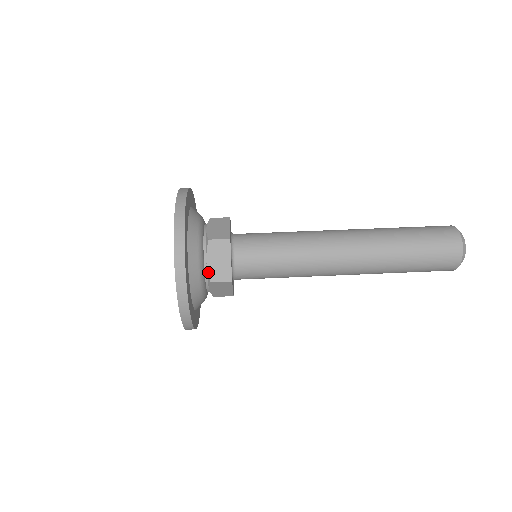
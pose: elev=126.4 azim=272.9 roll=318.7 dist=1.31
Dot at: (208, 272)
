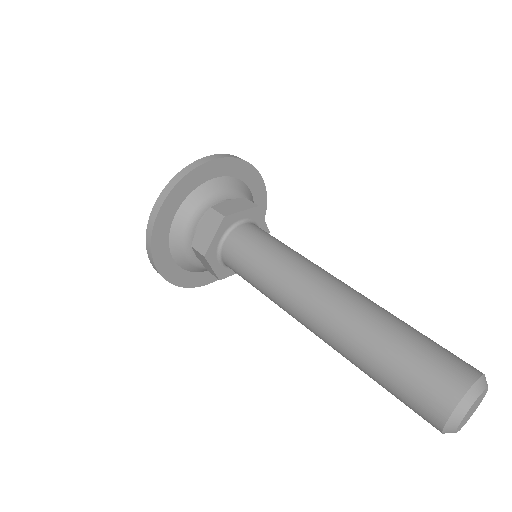
Dot at: (195, 236)
